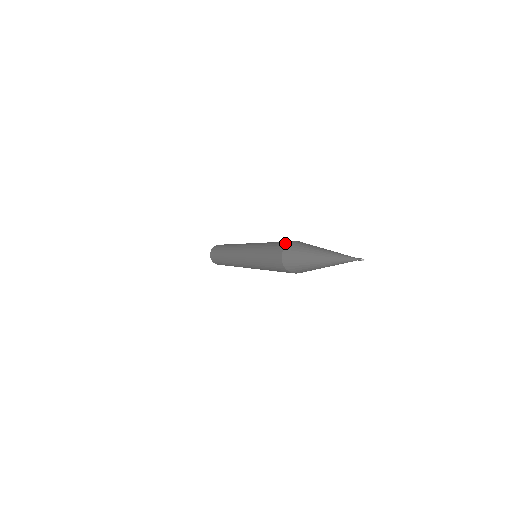
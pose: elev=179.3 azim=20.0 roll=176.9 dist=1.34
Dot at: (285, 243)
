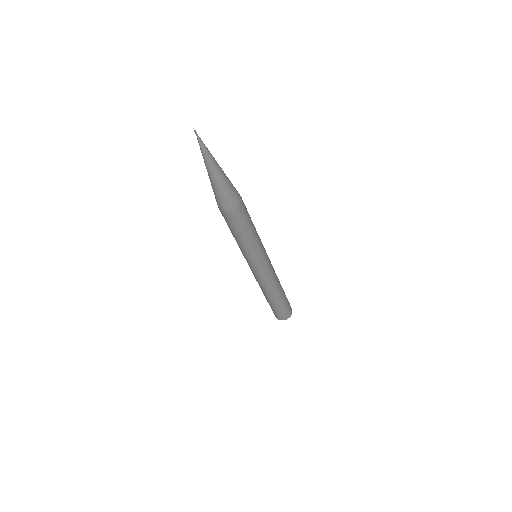
Dot at: occluded
